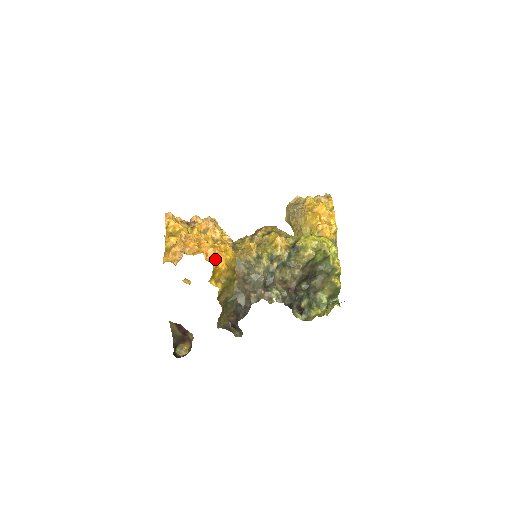
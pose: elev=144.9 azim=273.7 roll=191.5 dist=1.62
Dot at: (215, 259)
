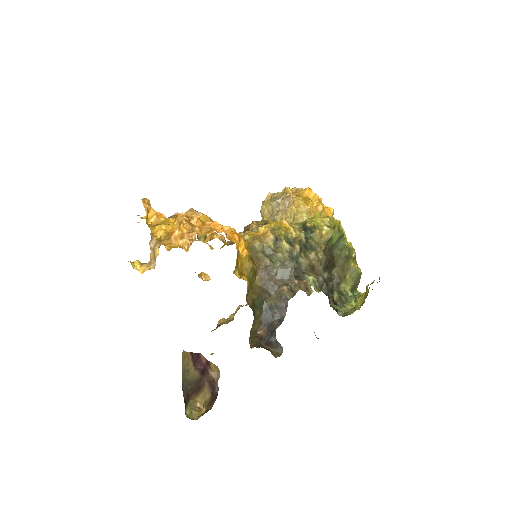
Dot at: (237, 237)
